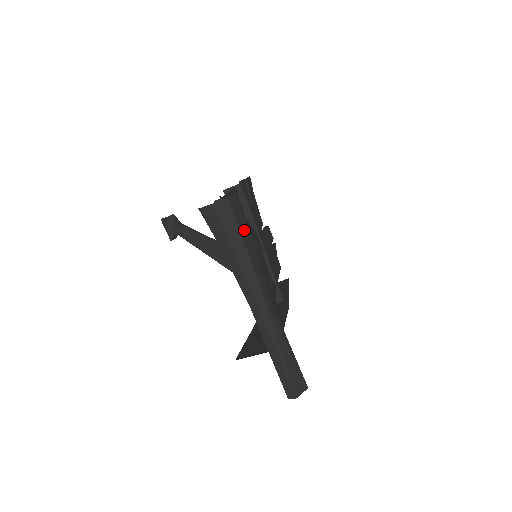
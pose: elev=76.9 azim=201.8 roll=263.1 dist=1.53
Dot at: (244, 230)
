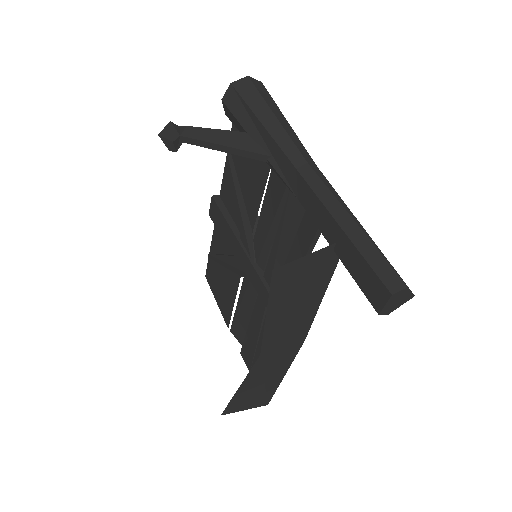
Dot at: occluded
